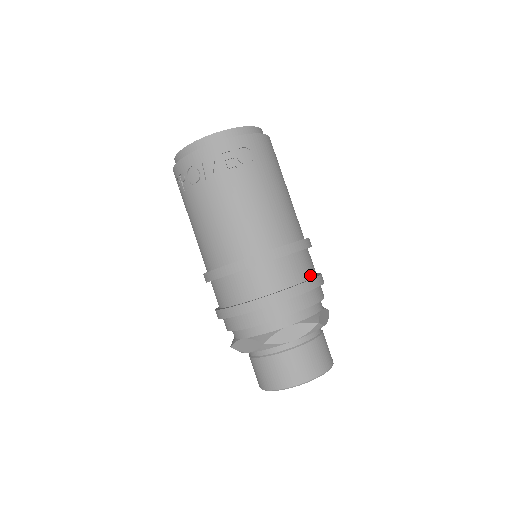
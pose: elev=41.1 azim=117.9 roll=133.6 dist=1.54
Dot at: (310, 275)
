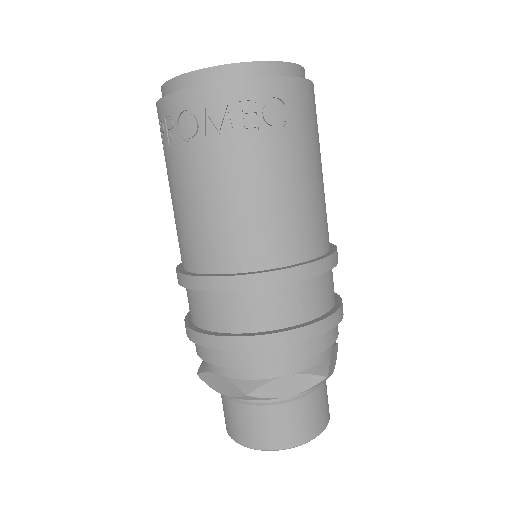
Dot at: (329, 305)
